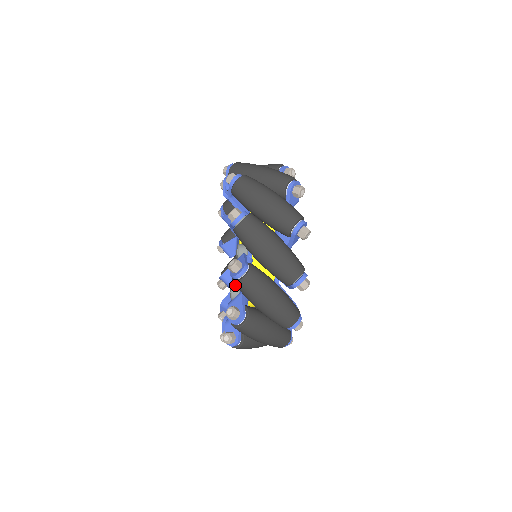
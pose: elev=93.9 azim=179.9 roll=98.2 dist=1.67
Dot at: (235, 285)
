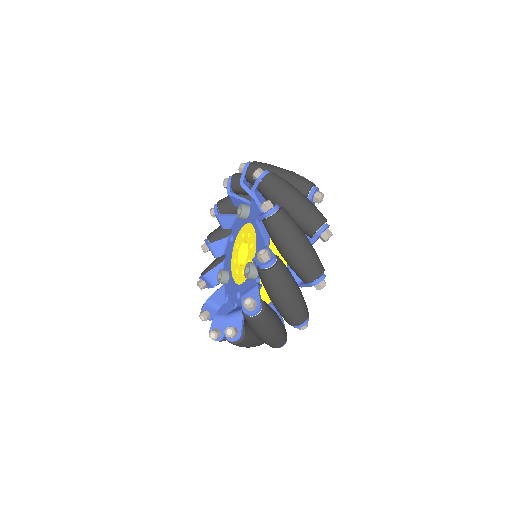
Dot at: (226, 271)
